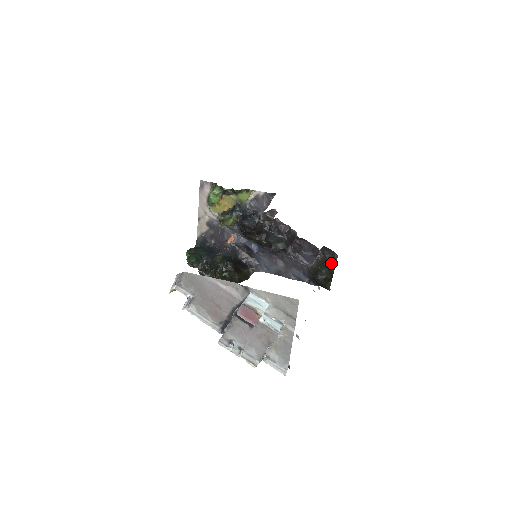
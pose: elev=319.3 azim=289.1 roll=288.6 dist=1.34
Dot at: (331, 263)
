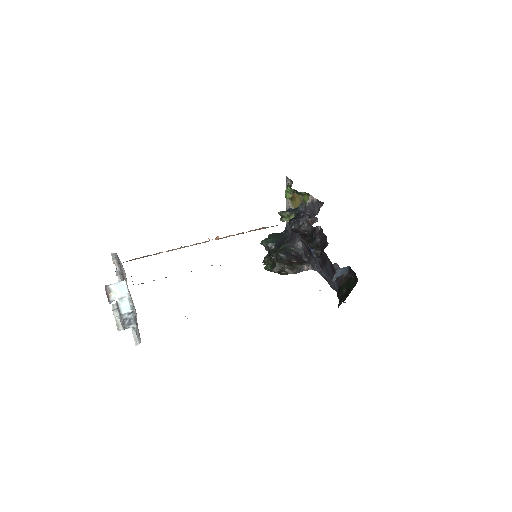
Dot at: (351, 285)
